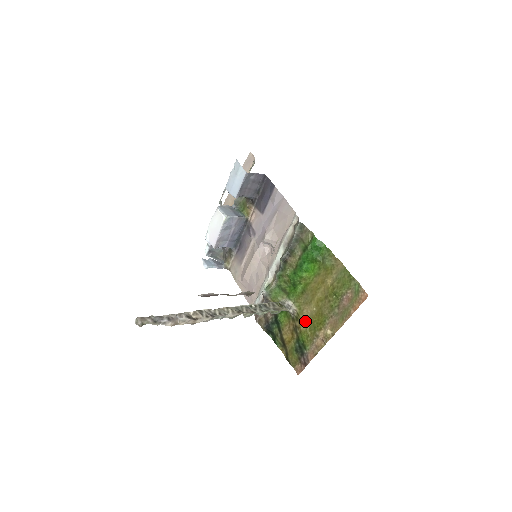
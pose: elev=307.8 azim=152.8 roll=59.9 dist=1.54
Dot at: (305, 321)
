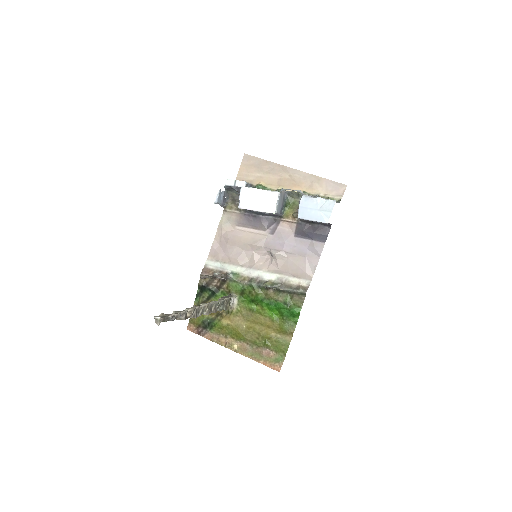
Dot at: (231, 321)
